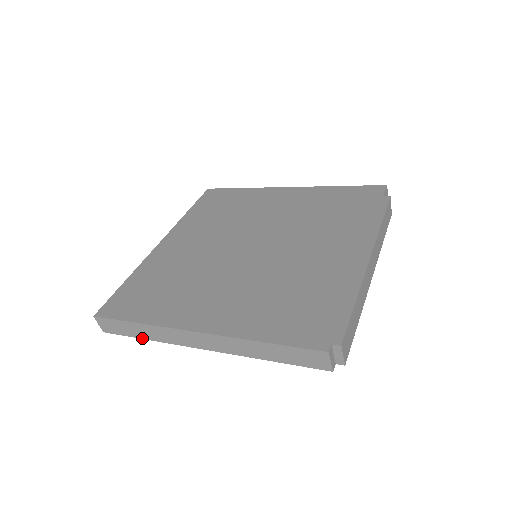
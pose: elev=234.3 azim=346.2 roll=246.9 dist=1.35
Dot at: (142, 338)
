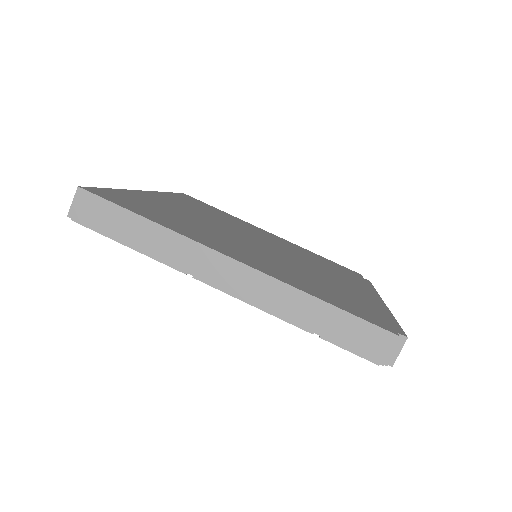
Dot at: (132, 245)
